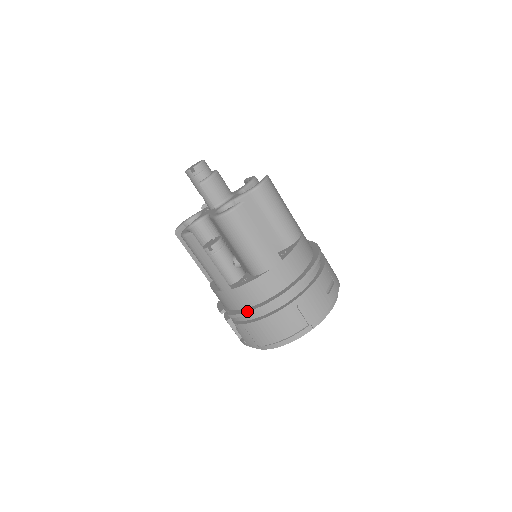
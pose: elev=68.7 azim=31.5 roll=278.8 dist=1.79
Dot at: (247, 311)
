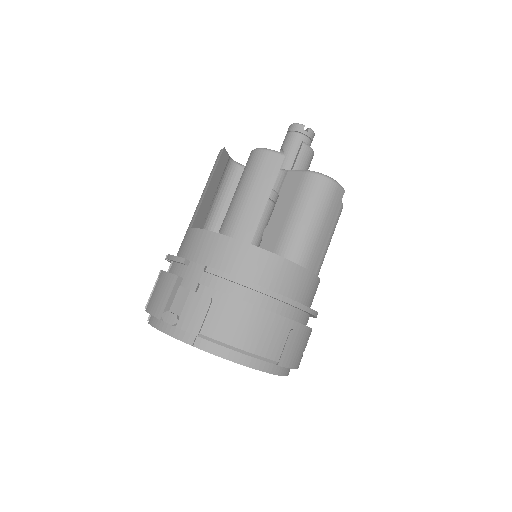
Dot at: occluded
